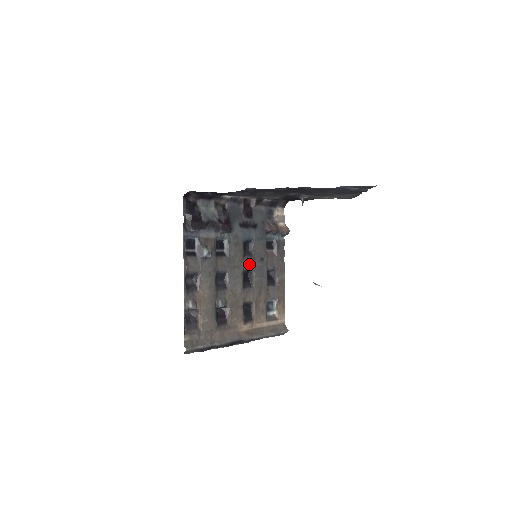
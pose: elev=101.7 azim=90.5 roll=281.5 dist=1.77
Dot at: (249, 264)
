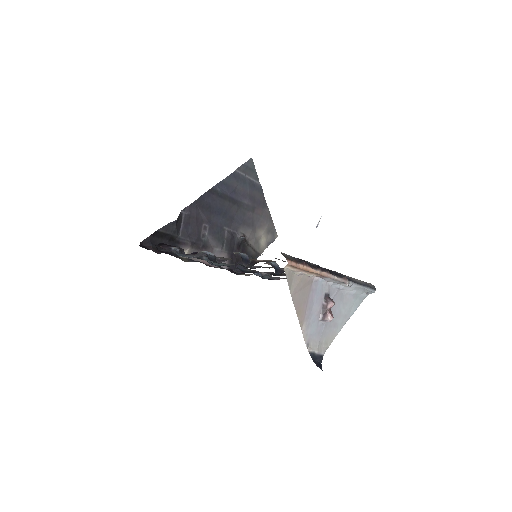
Dot at: occluded
